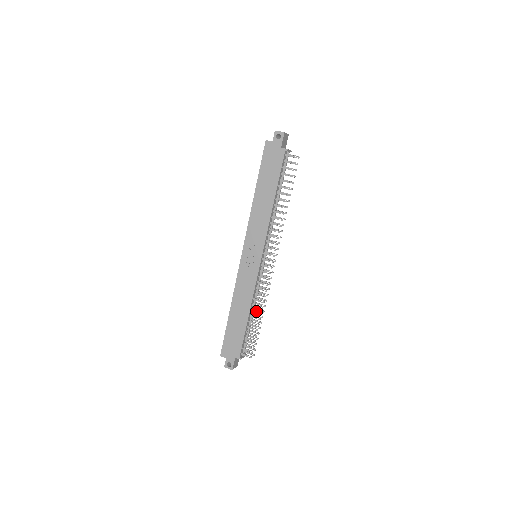
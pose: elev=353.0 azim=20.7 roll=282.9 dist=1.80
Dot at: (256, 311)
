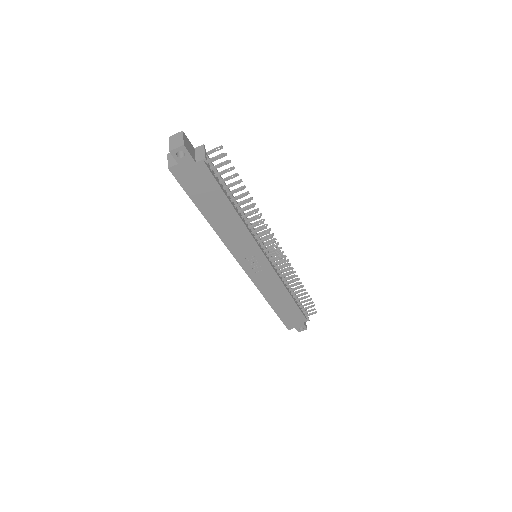
Dot at: occluded
